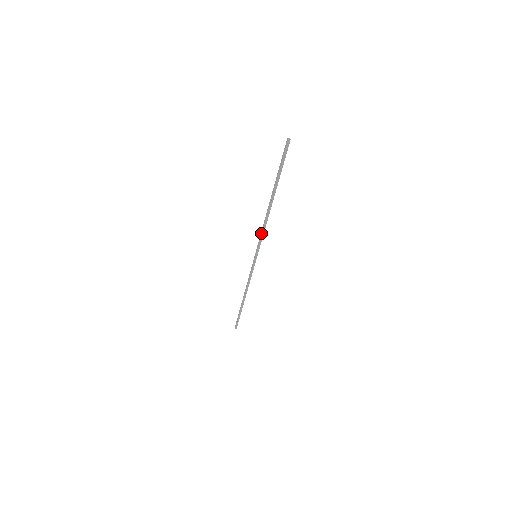
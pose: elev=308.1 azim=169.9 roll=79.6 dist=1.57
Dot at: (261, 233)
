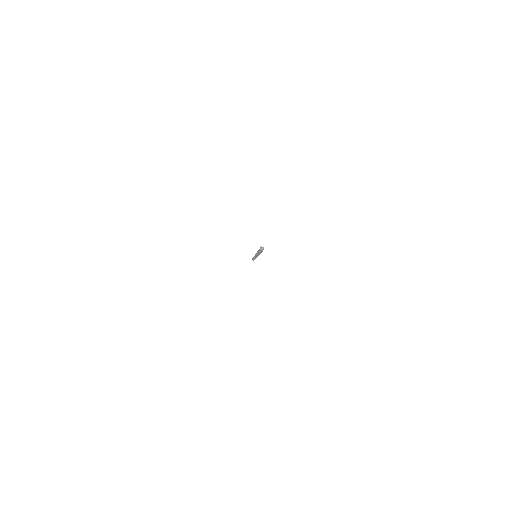
Dot at: occluded
